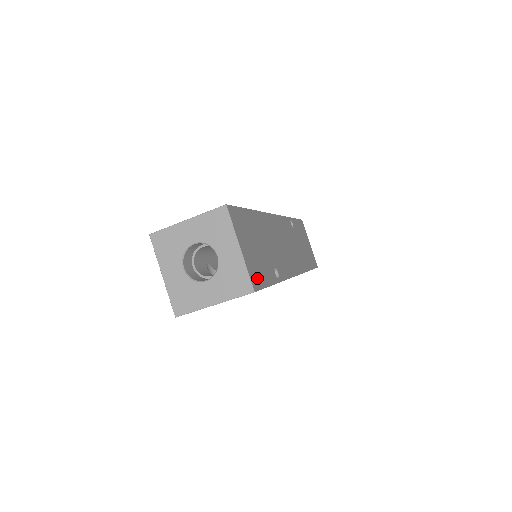
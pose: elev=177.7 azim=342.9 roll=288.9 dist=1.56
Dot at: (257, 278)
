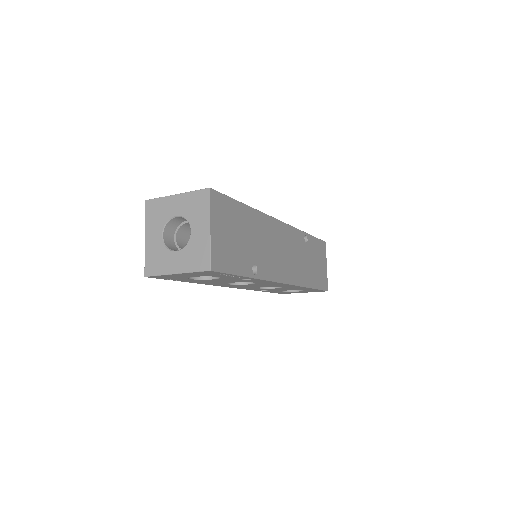
Dot at: (221, 261)
